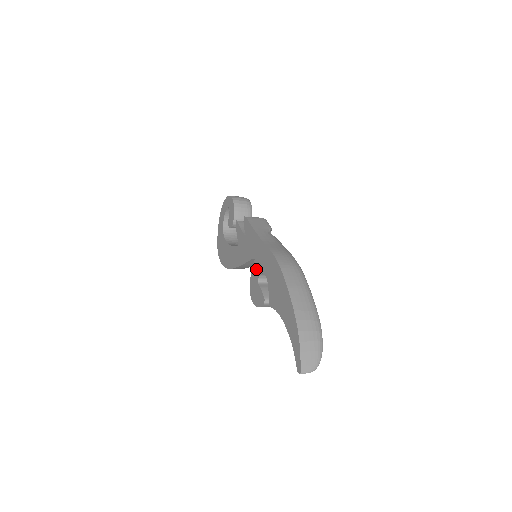
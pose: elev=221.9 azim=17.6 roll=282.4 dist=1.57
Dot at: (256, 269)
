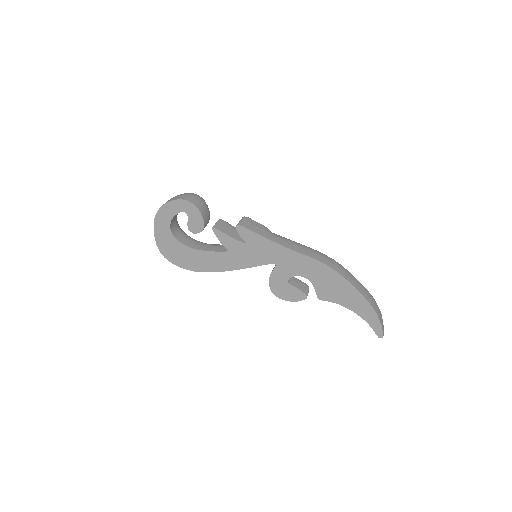
Dot at: (282, 273)
